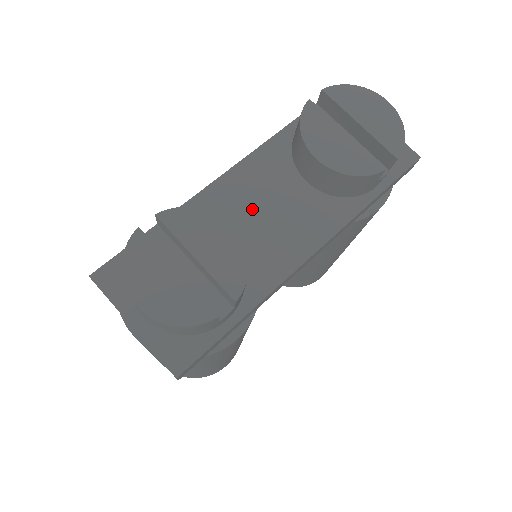
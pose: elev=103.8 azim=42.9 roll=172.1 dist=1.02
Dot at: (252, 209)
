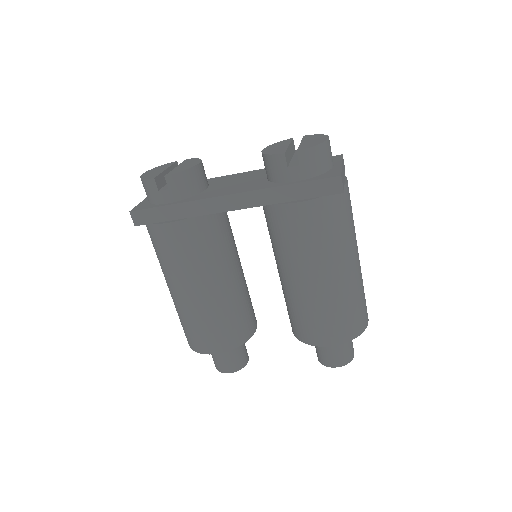
Dot at: (232, 181)
